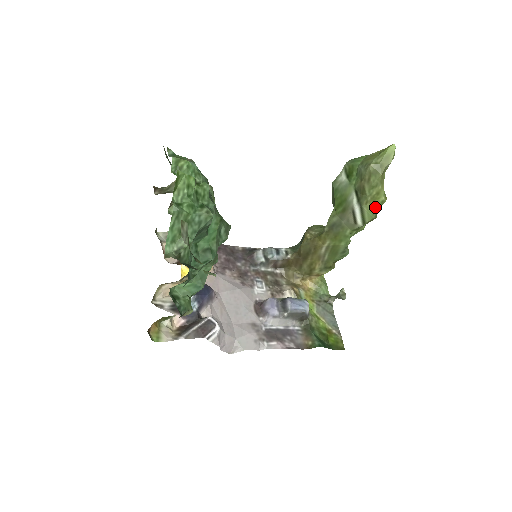
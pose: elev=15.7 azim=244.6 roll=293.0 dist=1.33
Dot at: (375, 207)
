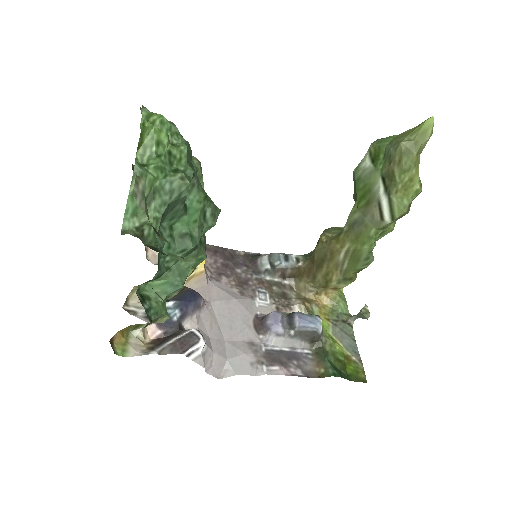
Dot at: (407, 198)
